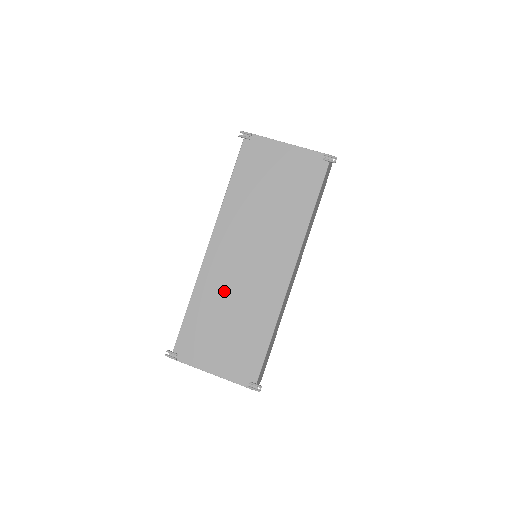
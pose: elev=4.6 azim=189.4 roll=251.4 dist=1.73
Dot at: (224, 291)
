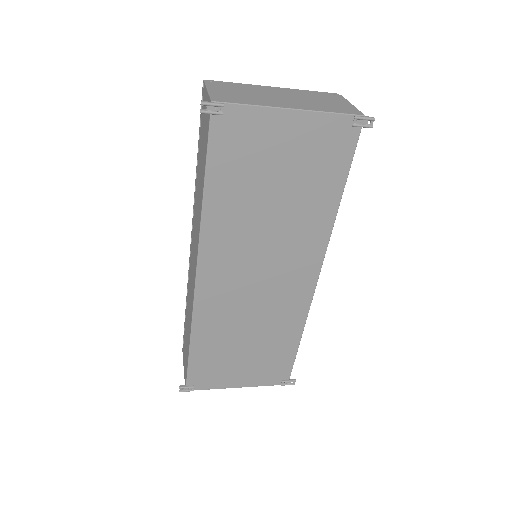
Dot at: (233, 319)
